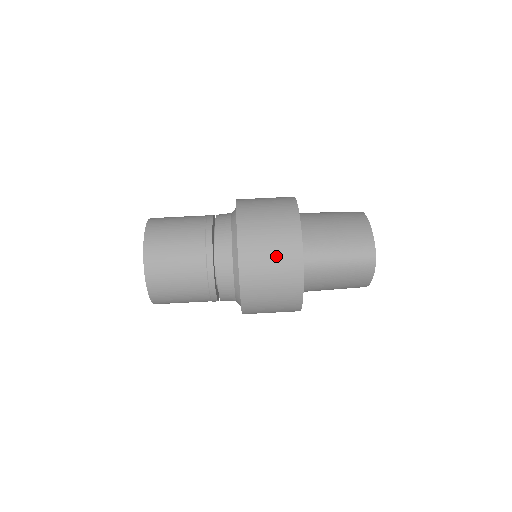
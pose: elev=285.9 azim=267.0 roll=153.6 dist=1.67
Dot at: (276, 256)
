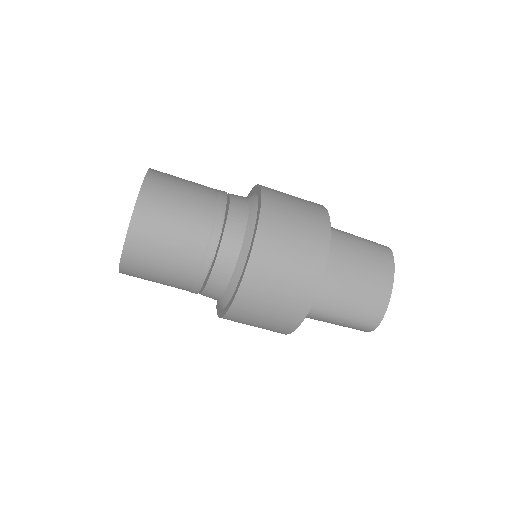
Dot at: (277, 309)
